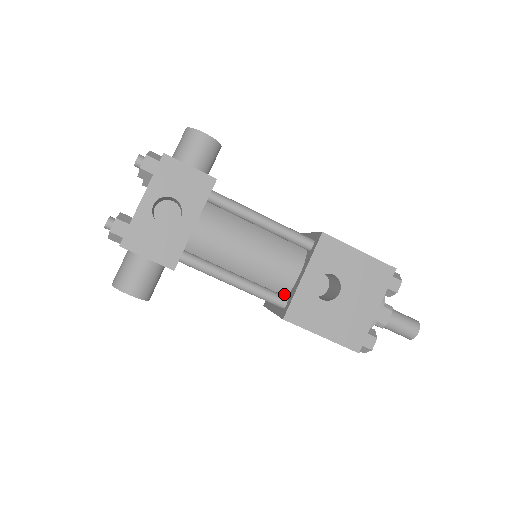
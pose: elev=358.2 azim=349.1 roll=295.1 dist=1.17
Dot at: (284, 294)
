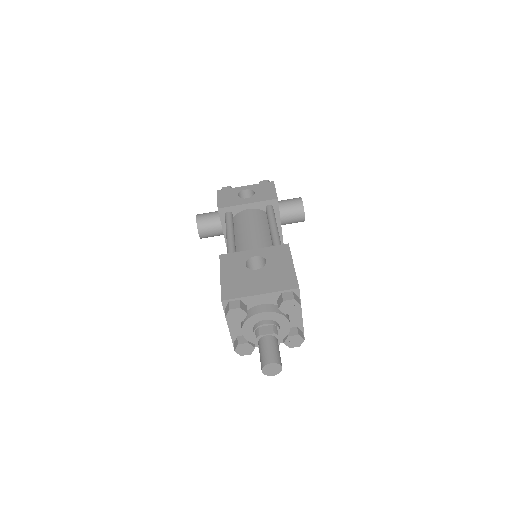
Dot at: occluded
